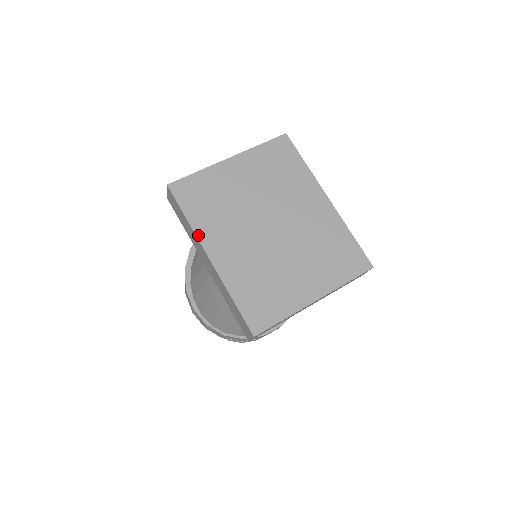
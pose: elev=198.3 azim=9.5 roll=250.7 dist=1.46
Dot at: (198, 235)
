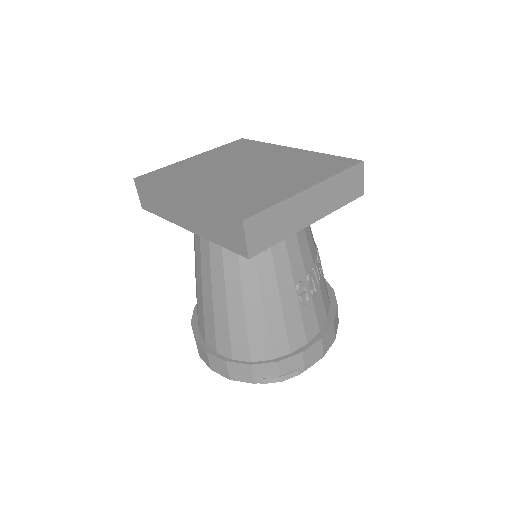
Dot at: (166, 190)
